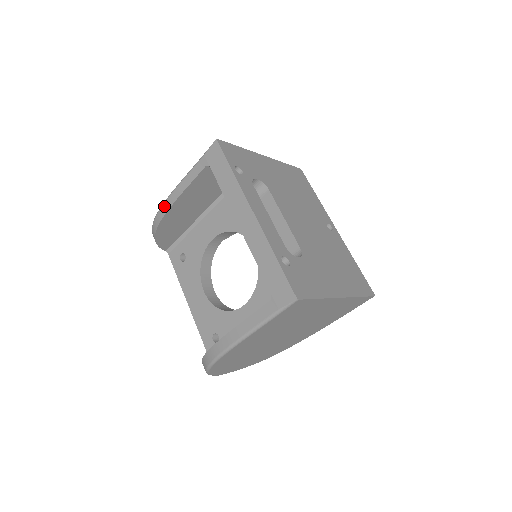
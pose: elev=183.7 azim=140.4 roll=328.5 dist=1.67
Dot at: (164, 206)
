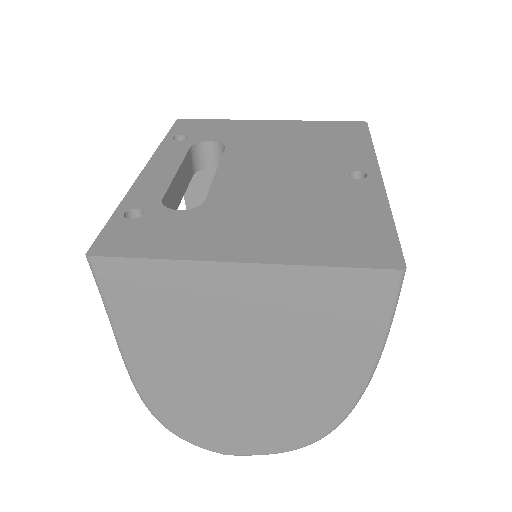
Dot at: occluded
